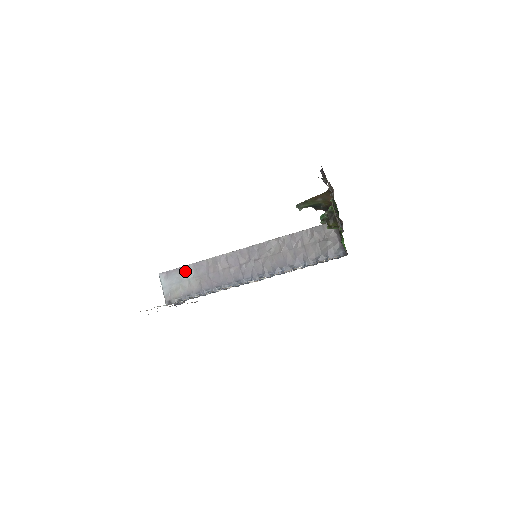
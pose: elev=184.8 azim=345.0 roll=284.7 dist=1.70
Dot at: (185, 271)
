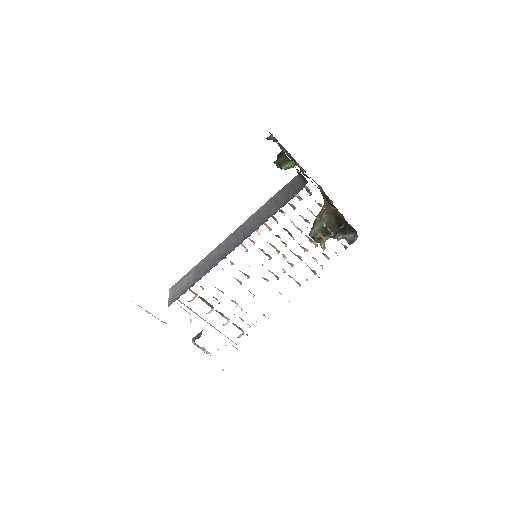
Dot at: (187, 275)
